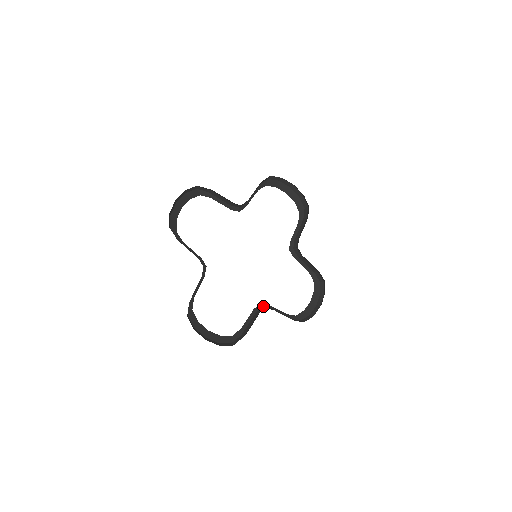
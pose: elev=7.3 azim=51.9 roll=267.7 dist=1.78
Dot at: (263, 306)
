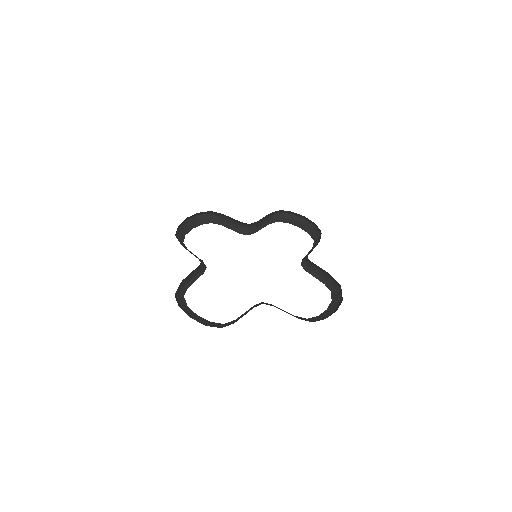
Dot at: (265, 303)
